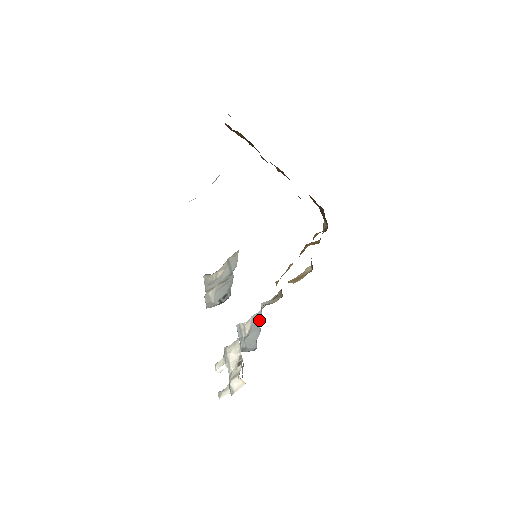
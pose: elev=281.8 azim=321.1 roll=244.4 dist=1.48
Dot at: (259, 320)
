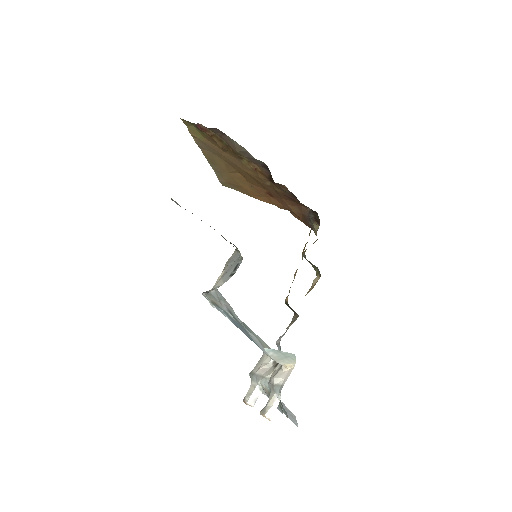
Dot at: occluded
